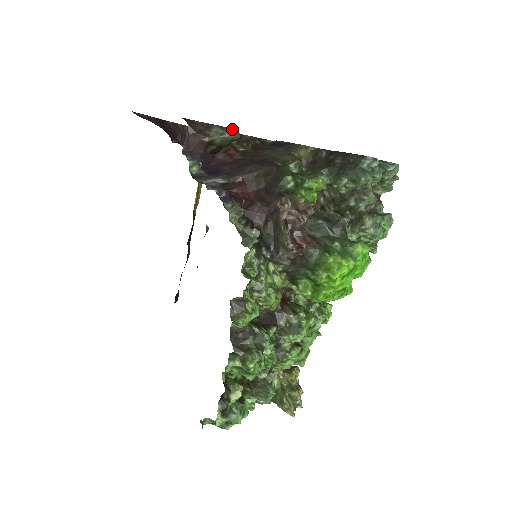
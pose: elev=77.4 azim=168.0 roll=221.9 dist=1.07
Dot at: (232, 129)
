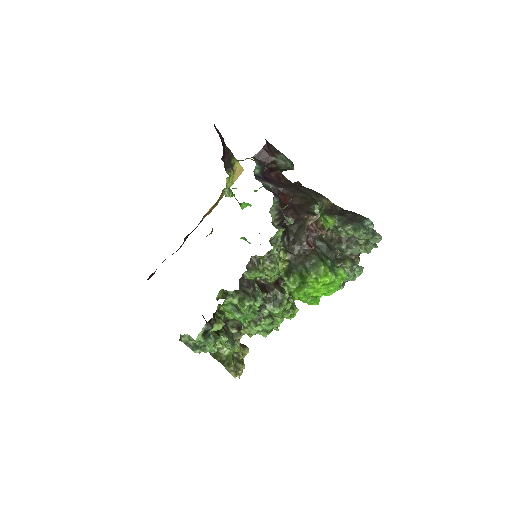
Dot at: (291, 162)
